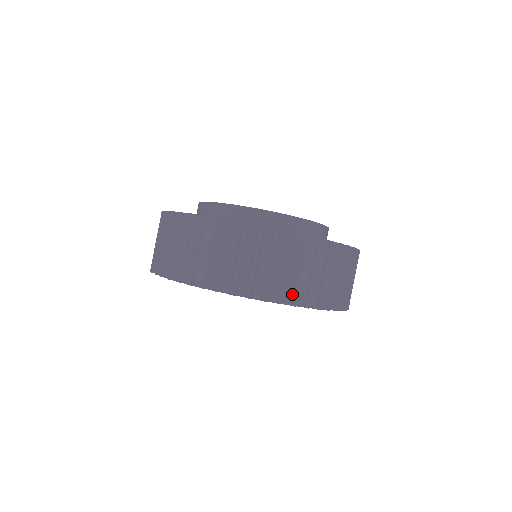
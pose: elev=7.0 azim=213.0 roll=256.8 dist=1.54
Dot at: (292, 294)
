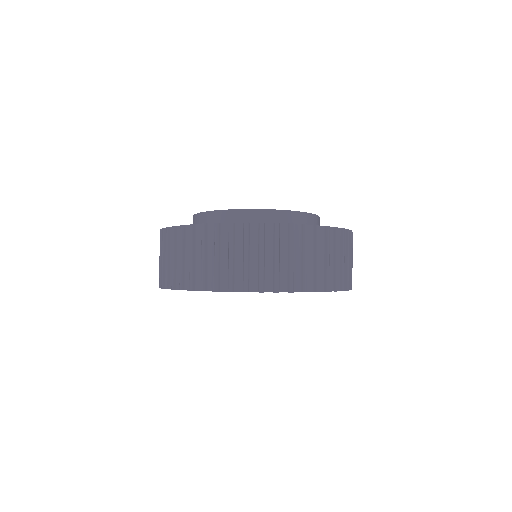
Dot at: (201, 280)
